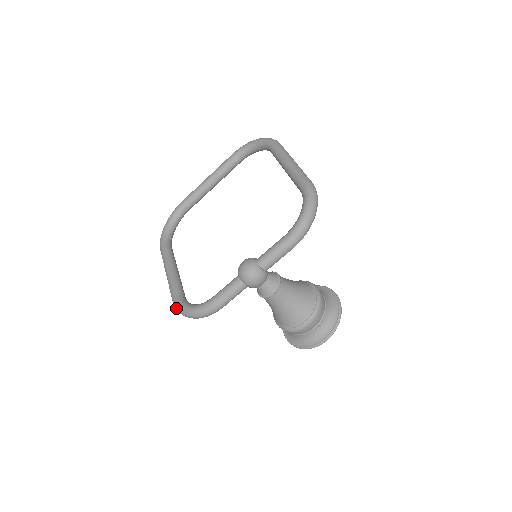
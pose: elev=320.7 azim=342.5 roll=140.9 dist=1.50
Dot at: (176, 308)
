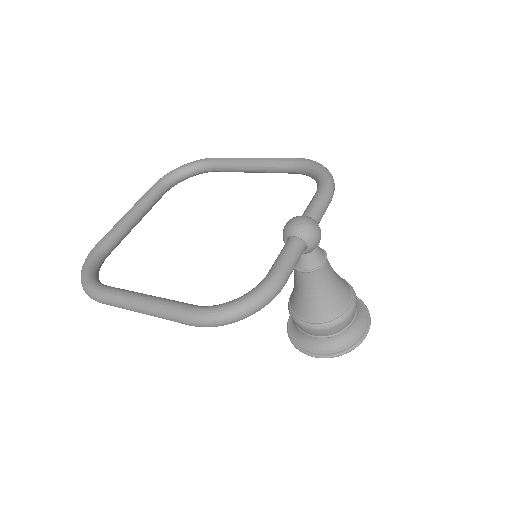
Dot at: (206, 318)
